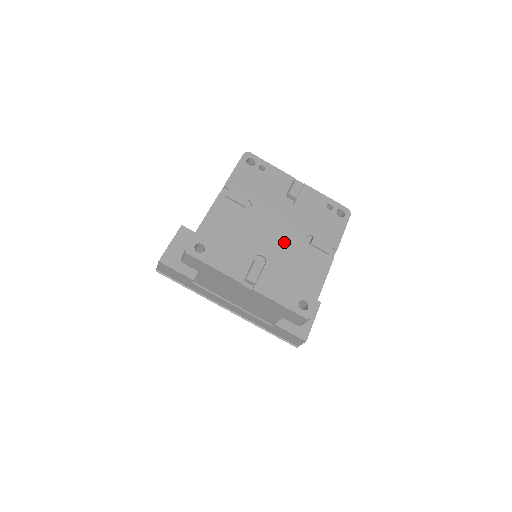
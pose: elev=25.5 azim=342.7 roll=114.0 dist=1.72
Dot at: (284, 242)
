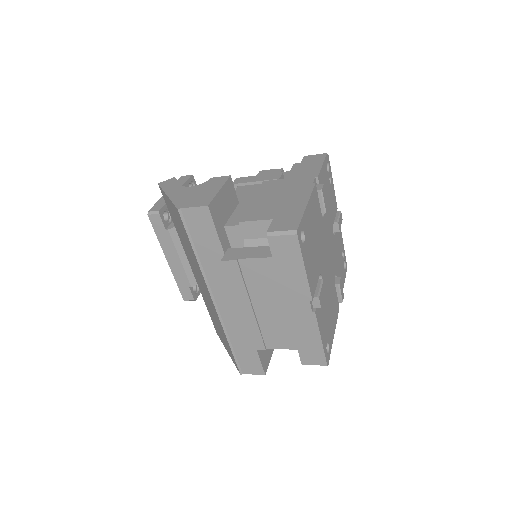
Dot at: (329, 271)
